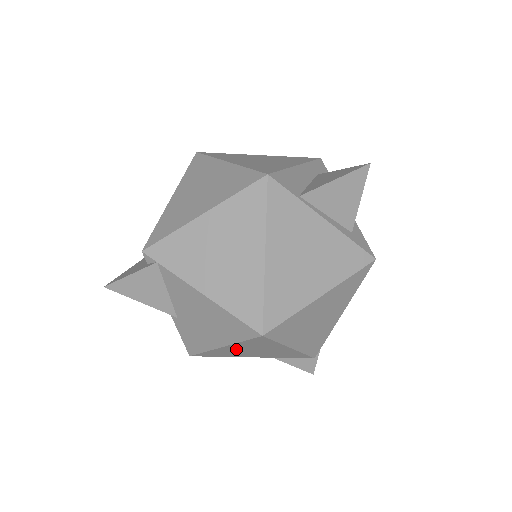
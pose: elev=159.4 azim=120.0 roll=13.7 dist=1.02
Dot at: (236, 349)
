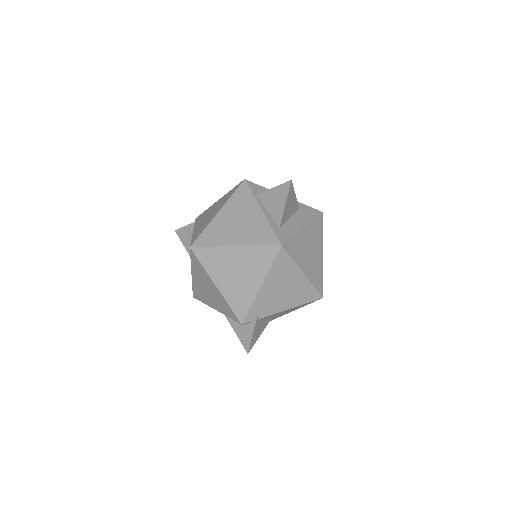
Dot at: (199, 282)
